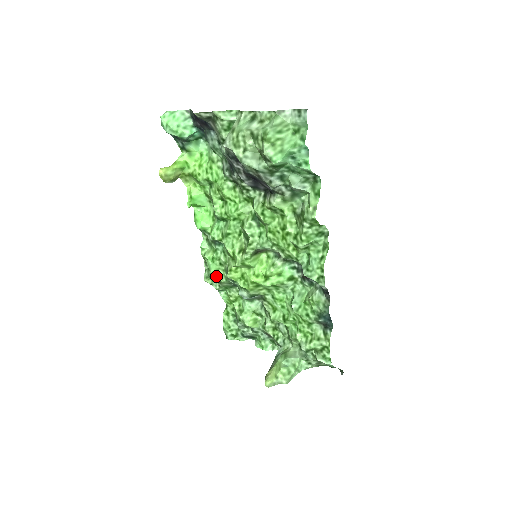
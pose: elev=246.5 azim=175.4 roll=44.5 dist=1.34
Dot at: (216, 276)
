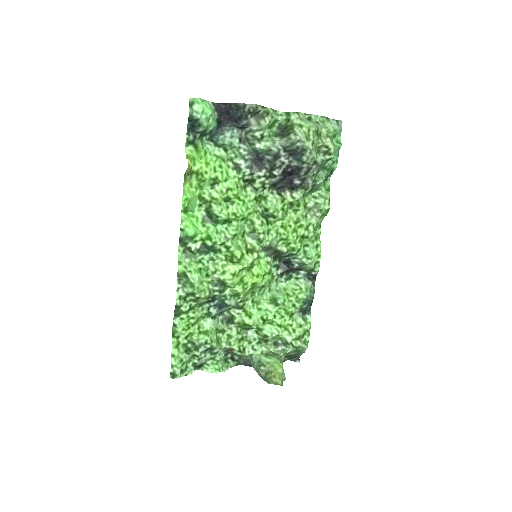
Dot at: (200, 290)
